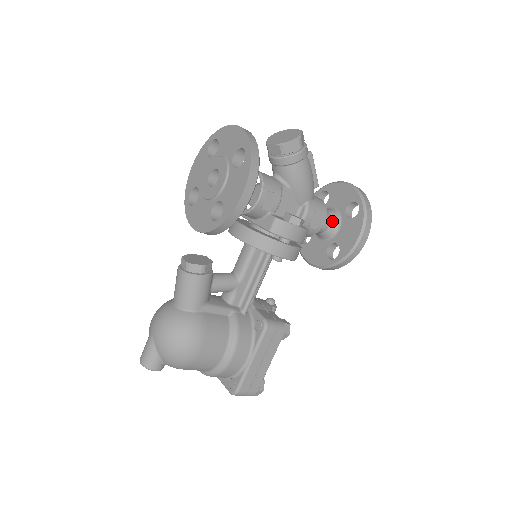
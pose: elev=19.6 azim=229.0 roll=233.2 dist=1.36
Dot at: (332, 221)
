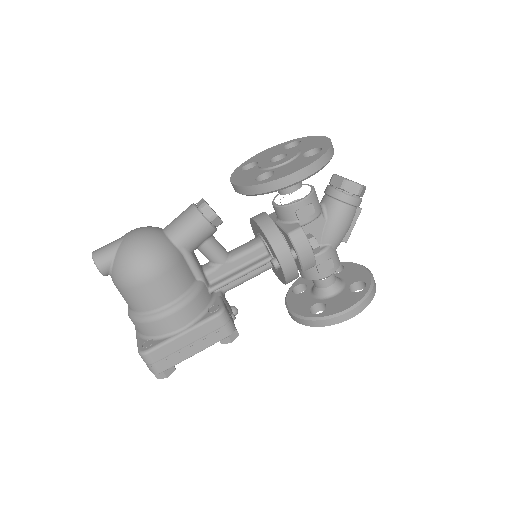
Dot at: (334, 284)
